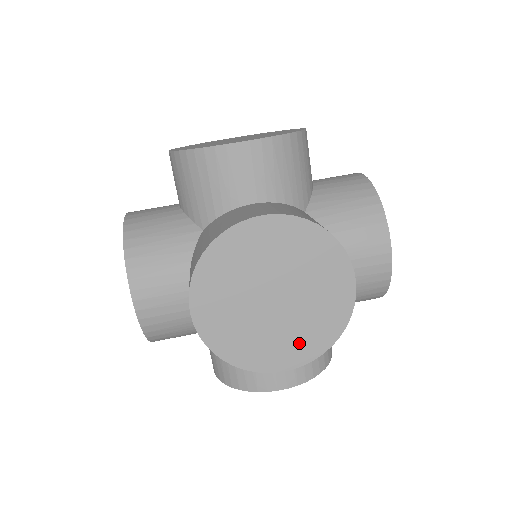
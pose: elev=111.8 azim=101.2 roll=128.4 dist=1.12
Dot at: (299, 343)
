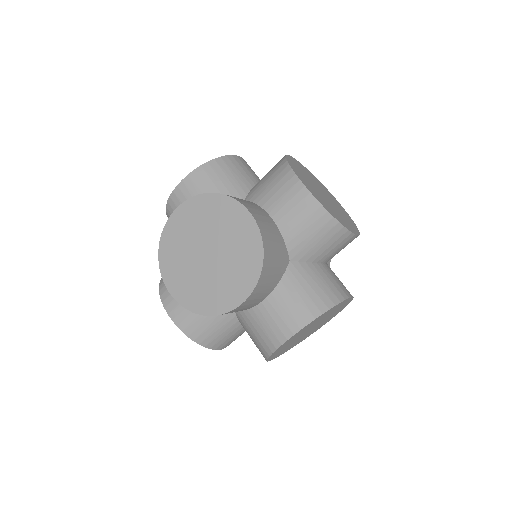
Dot at: (329, 319)
